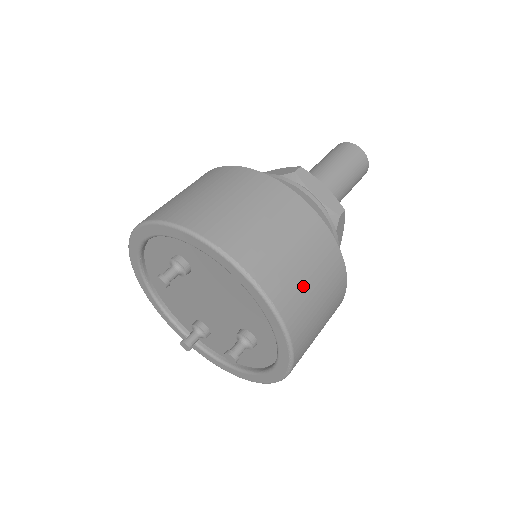
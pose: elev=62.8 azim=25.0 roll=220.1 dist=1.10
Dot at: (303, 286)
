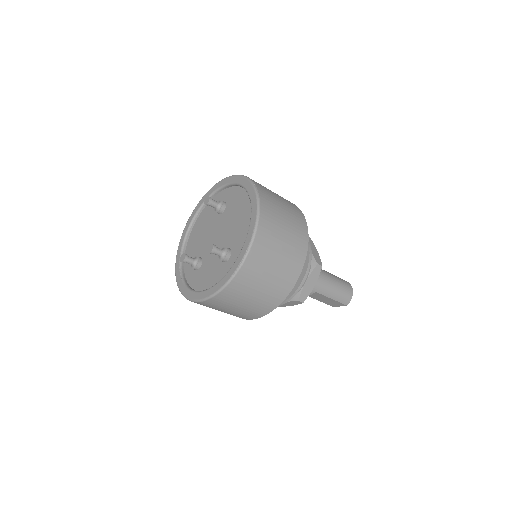
Dot at: (278, 227)
